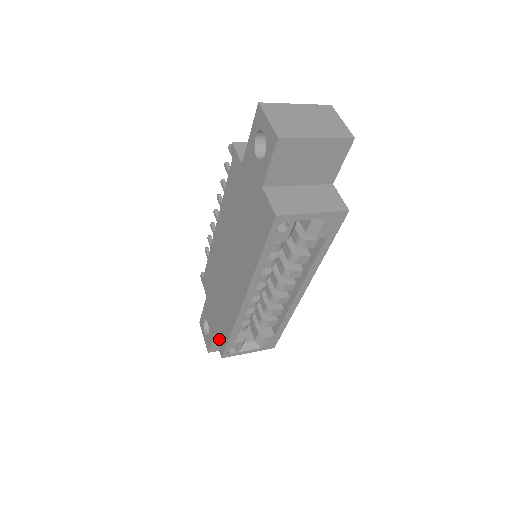
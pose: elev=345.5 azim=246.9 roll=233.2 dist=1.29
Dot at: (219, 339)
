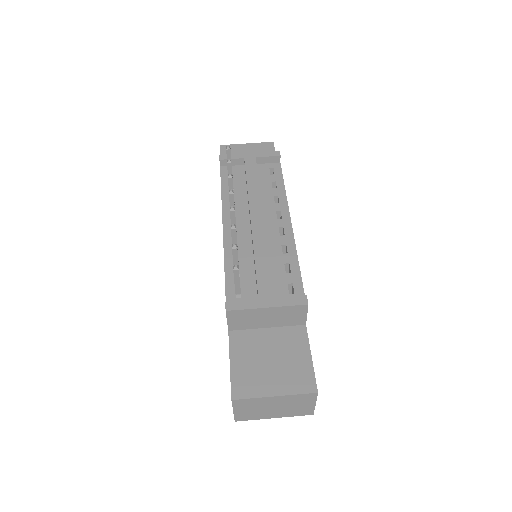
Dot at: occluded
